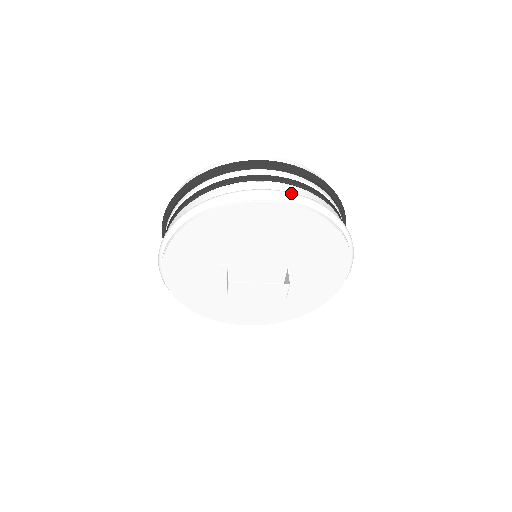
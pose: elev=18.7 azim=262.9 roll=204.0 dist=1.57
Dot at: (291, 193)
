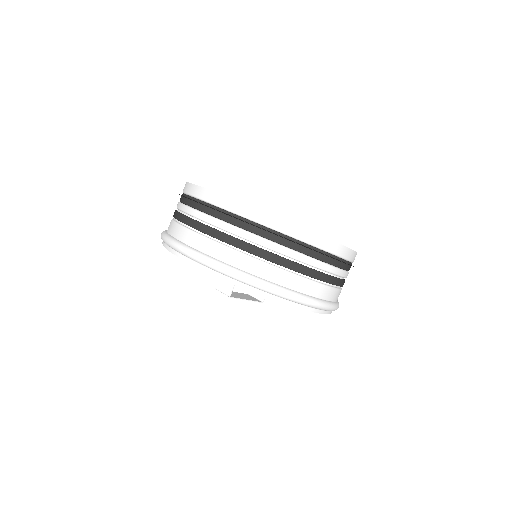
Dot at: (336, 308)
